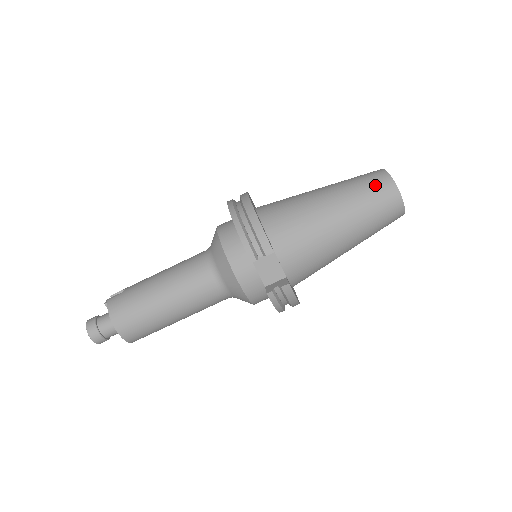
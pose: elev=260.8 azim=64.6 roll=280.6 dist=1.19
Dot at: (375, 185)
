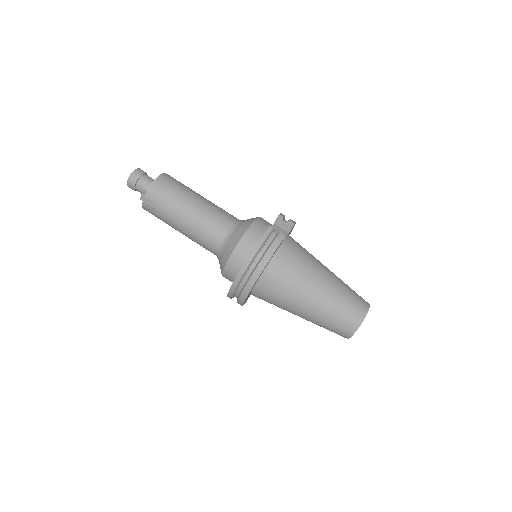
Dot at: occluded
